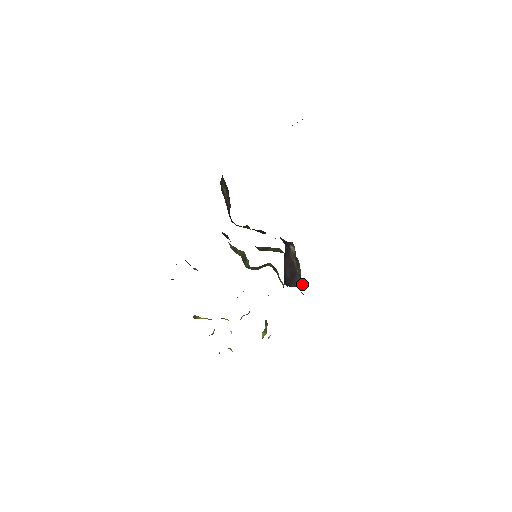
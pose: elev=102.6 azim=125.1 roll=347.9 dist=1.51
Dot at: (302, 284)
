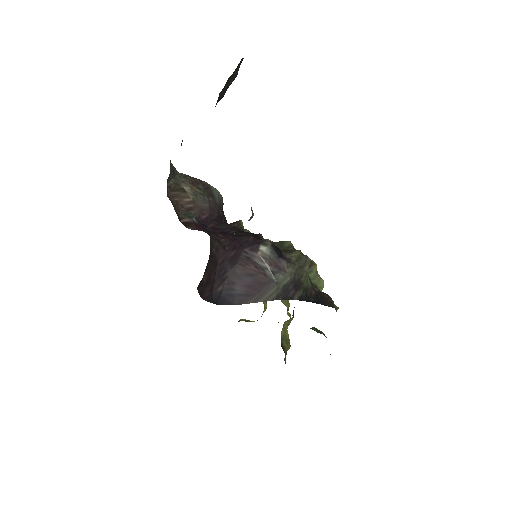
Dot at: (284, 295)
